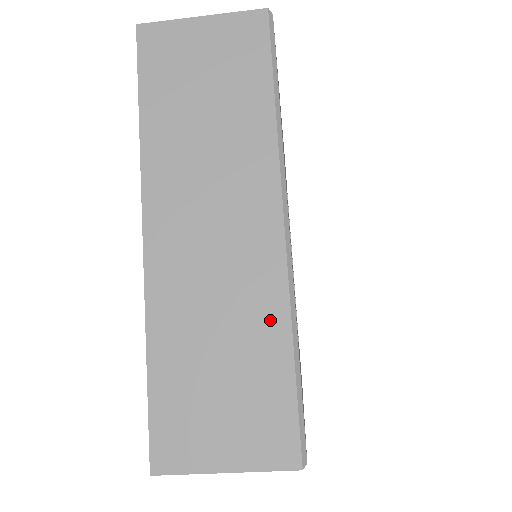
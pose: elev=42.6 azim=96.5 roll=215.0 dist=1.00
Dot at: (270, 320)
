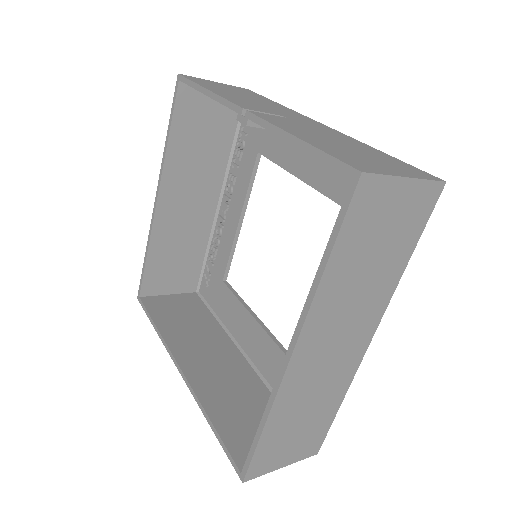
Dot at: (338, 393)
